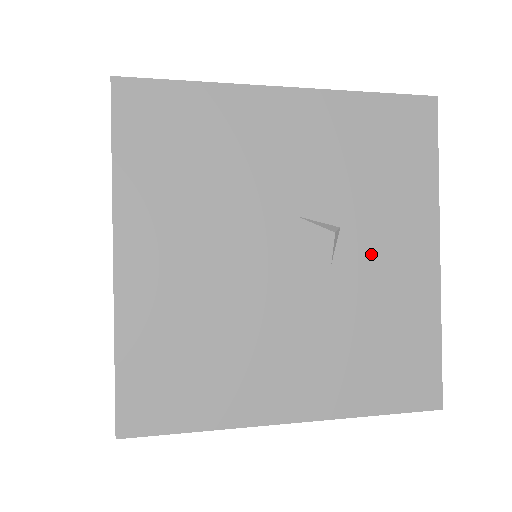
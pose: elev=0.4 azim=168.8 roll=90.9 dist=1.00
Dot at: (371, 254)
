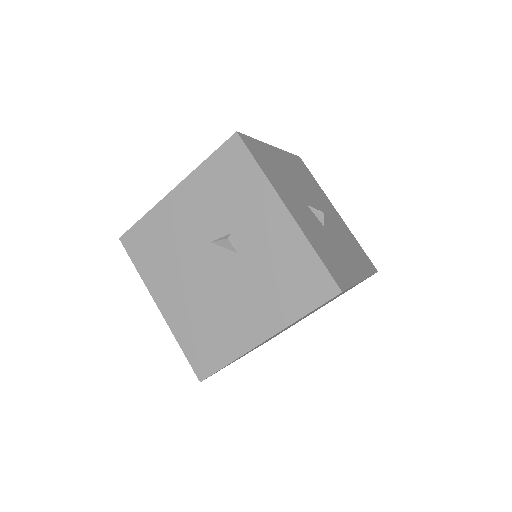
Dot at: (253, 235)
